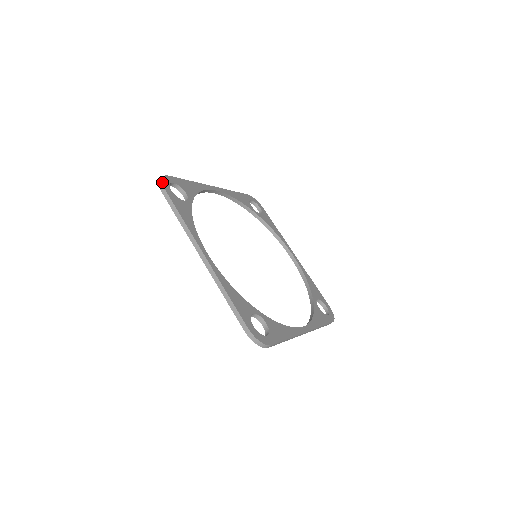
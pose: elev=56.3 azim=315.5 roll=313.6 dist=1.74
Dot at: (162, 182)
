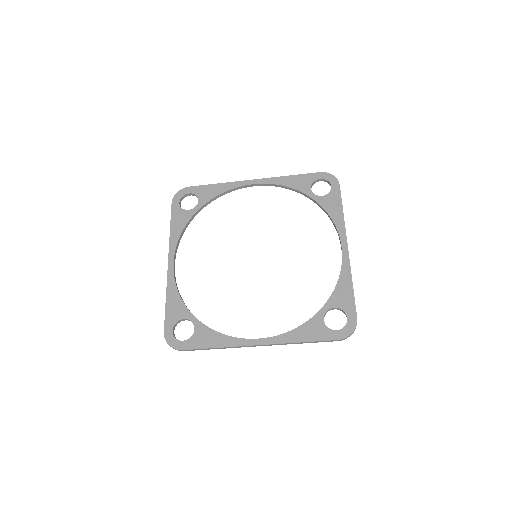
Dot at: (174, 197)
